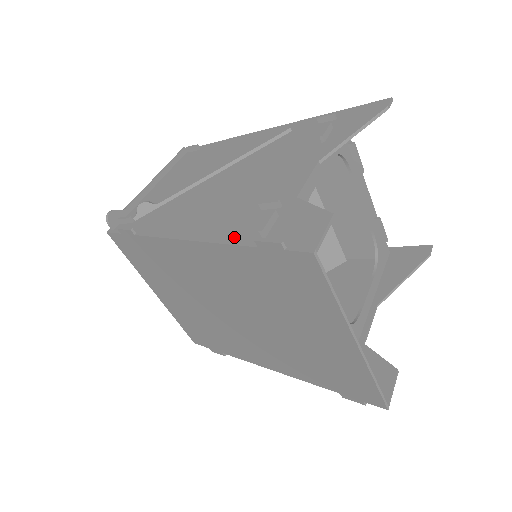
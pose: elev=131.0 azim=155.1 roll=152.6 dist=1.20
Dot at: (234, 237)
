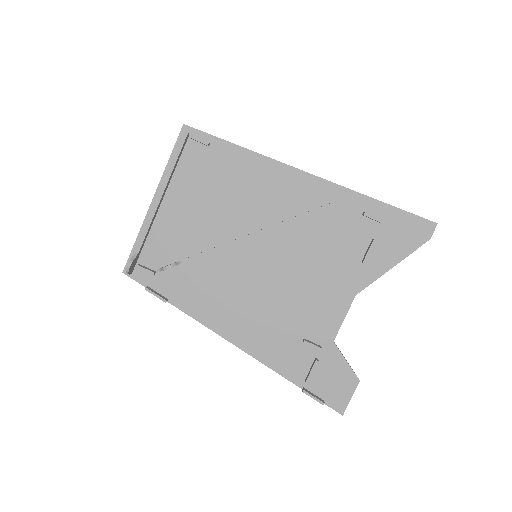
Dot at: (281, 366)
